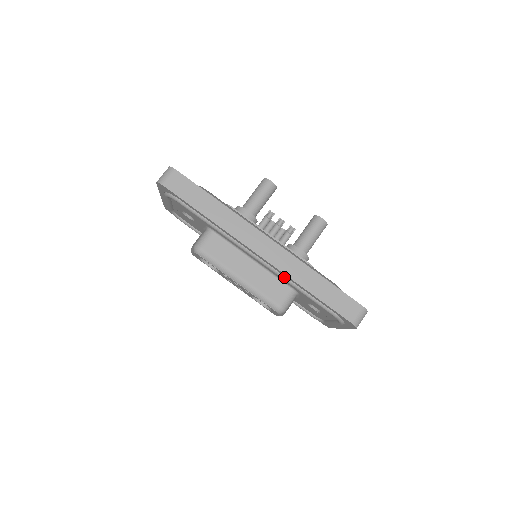
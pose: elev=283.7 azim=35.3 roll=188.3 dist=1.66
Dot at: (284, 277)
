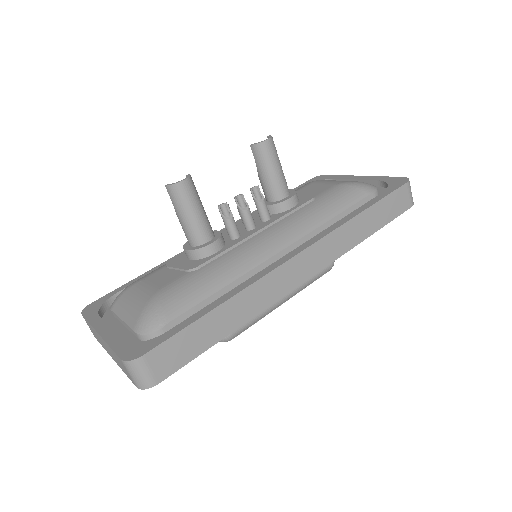
Dot at: occluded
